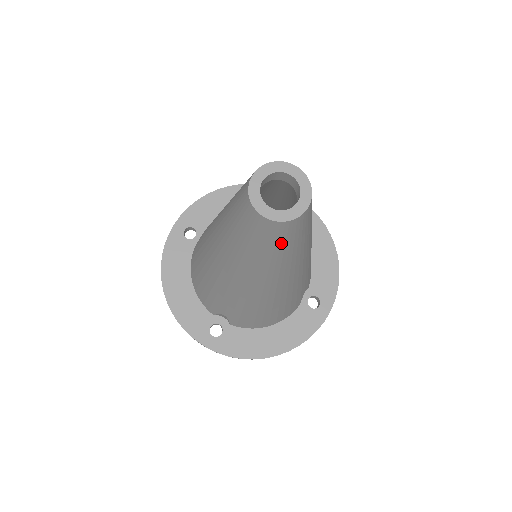
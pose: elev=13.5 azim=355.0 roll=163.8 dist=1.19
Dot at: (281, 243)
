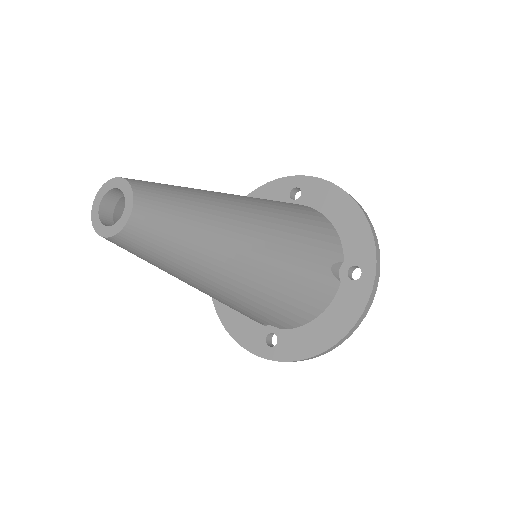
Dot at: (156, 249)
